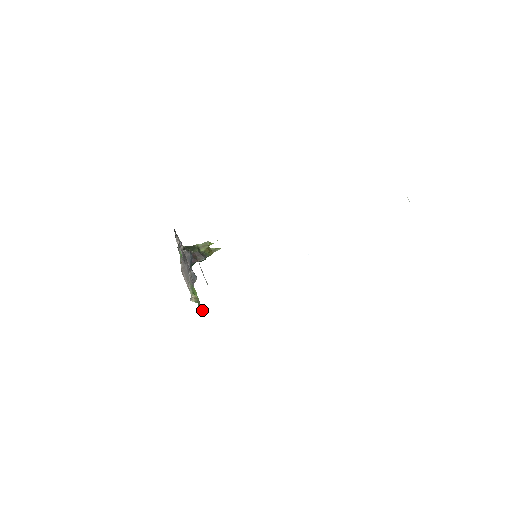
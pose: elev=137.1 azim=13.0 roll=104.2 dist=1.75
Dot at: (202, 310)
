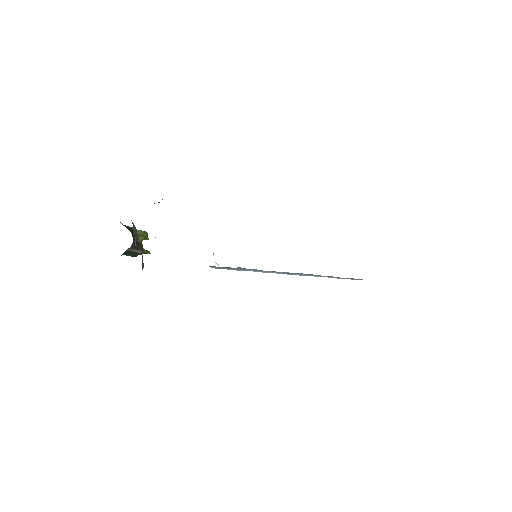
Dot at: occluded
